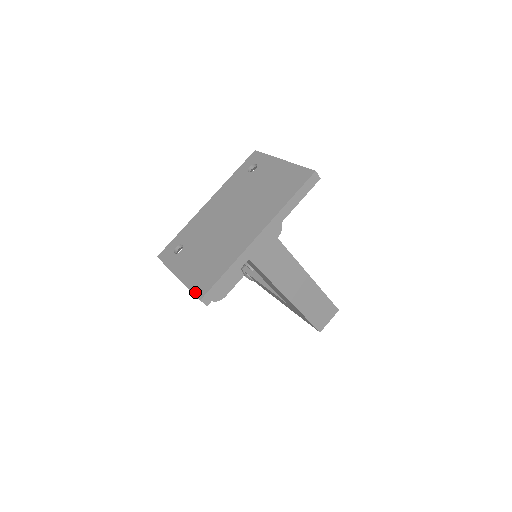
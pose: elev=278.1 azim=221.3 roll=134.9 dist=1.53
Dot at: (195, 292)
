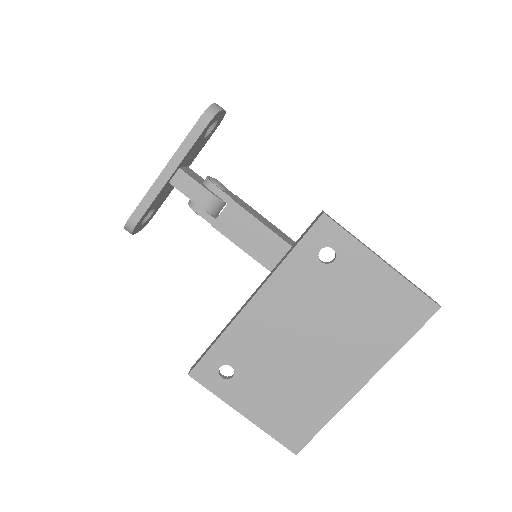
Dot at: (285, 444)
